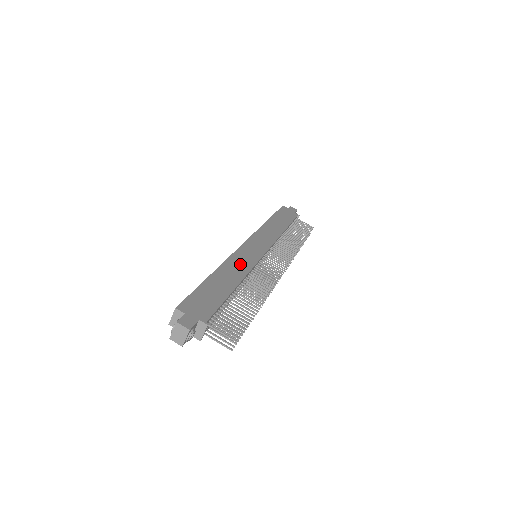
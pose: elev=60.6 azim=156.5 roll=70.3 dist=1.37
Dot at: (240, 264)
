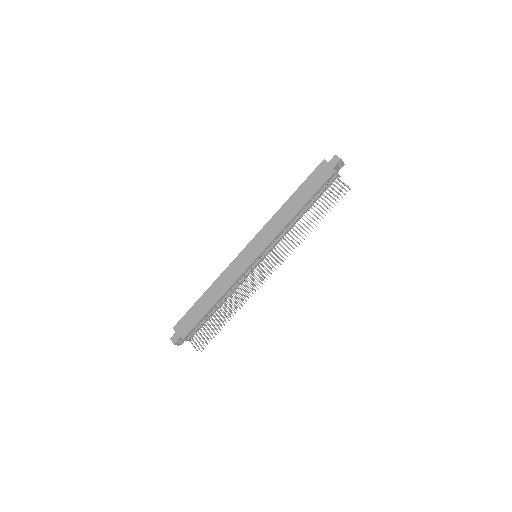
Dot at: (228, 278)
